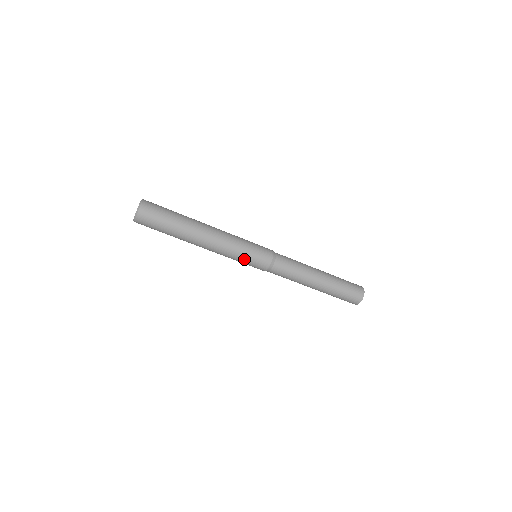
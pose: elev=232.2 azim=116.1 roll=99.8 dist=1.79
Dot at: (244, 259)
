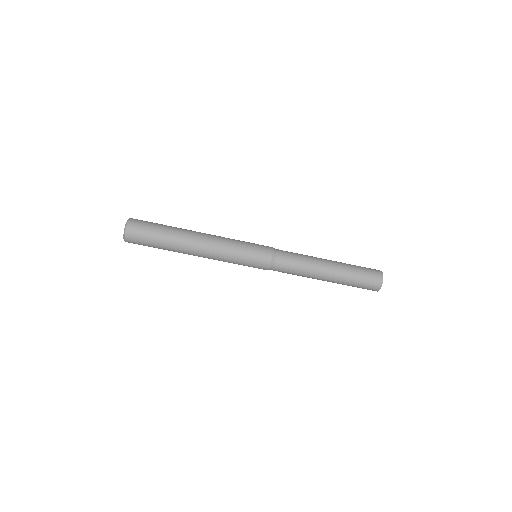
Dot at: (241, 264)
